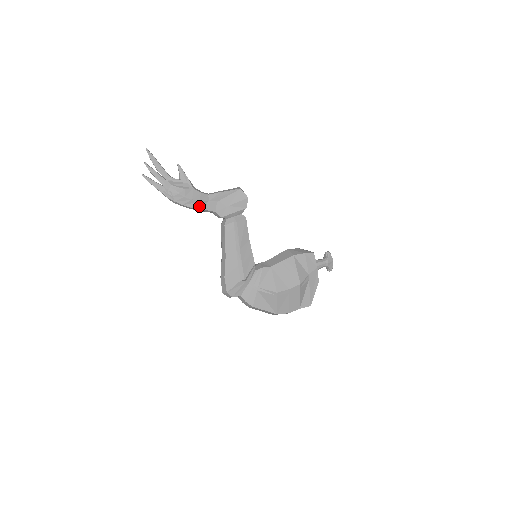
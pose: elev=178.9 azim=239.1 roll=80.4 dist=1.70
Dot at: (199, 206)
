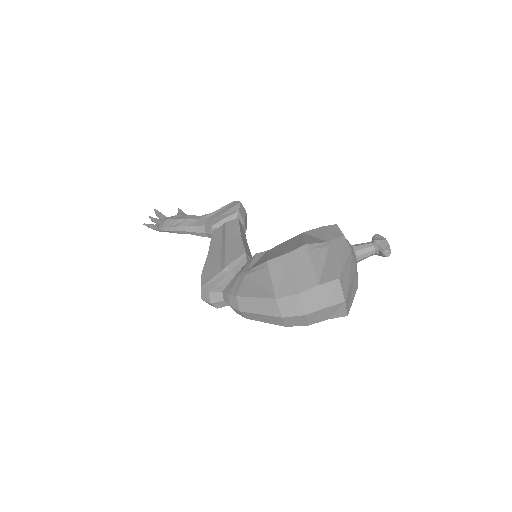
Dot at: (187, 224)
